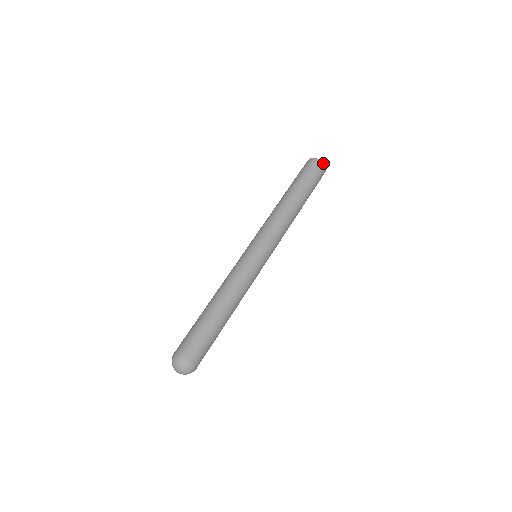
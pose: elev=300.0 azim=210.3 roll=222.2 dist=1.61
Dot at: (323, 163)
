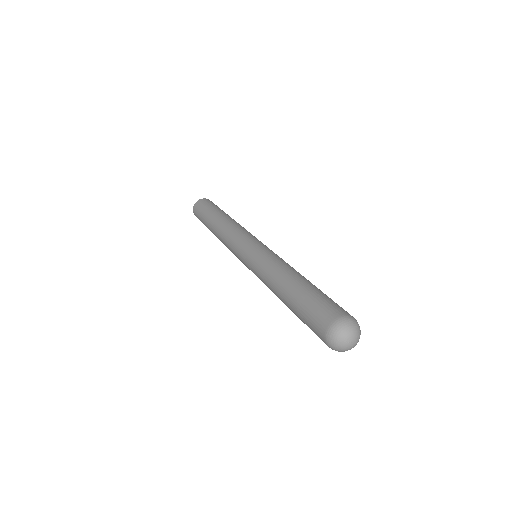
Dot at: occluded
